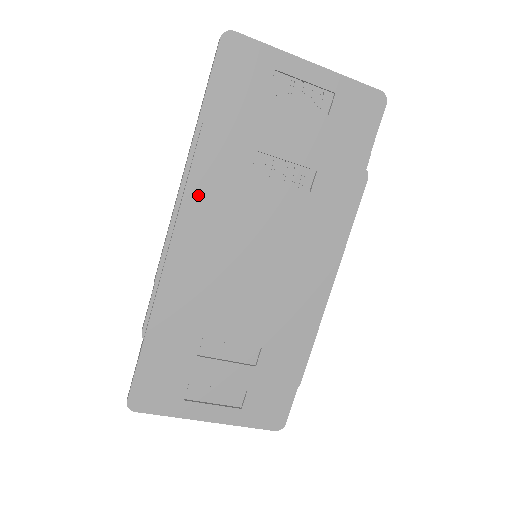
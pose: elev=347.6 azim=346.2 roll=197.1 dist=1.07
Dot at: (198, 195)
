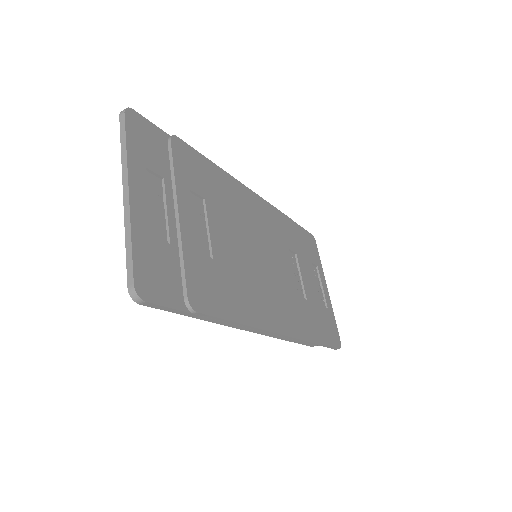
Dot at: (269, 211)
